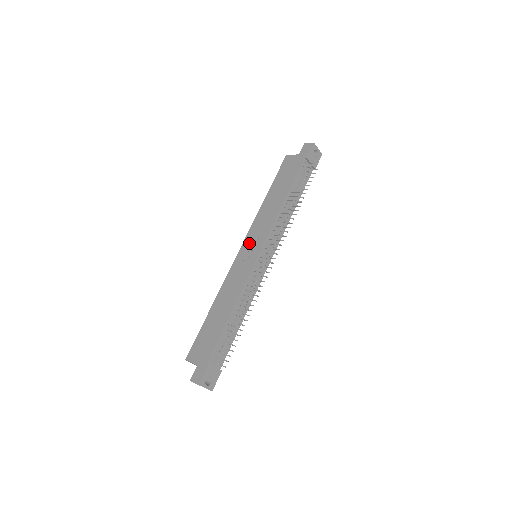
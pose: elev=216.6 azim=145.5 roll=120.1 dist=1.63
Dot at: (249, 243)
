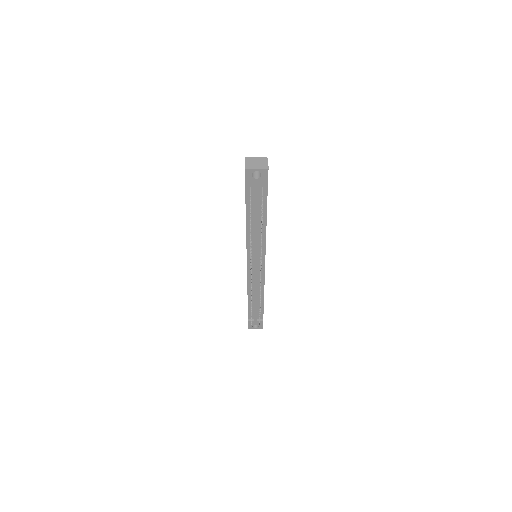
Dot at: occluded
